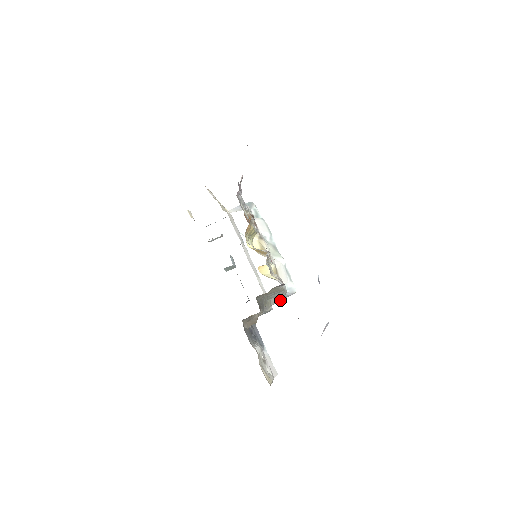
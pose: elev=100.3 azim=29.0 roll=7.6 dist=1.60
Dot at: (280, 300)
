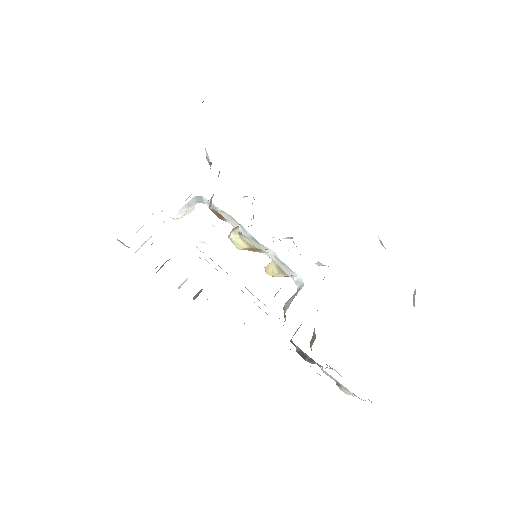
Dot at: (291, 301)
